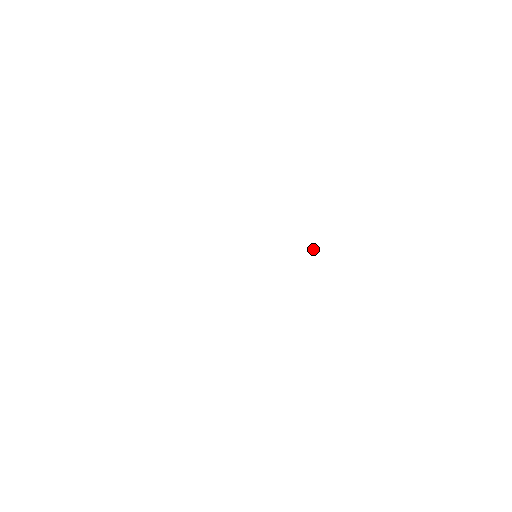
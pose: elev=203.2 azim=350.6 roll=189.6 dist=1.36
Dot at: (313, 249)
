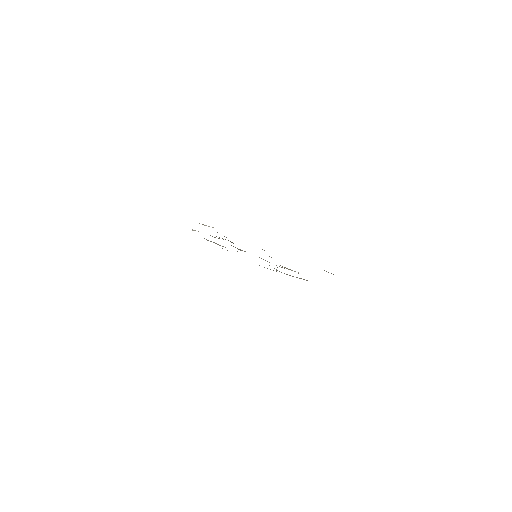
Dot at: occluded
